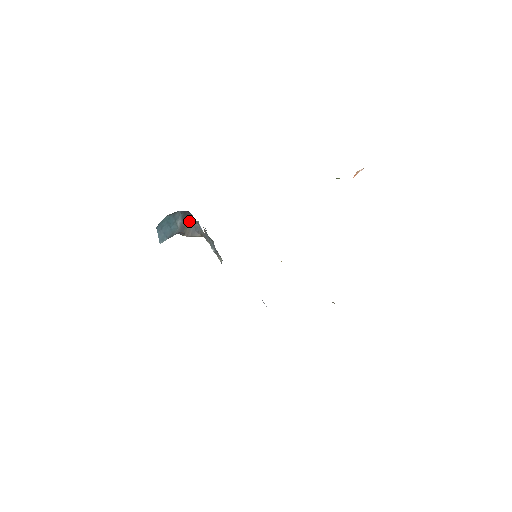
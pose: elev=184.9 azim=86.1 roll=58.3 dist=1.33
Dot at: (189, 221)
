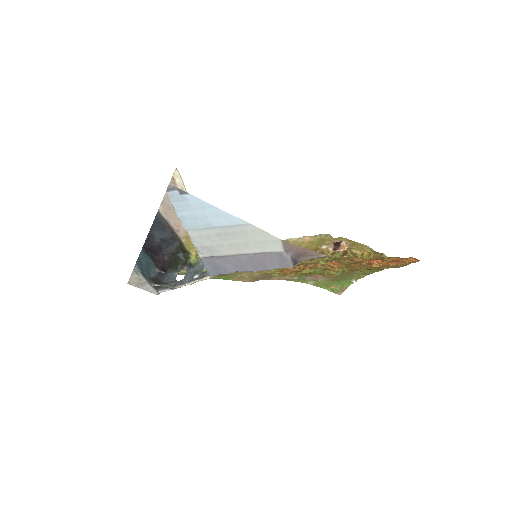
Dot at: (161, 281)
